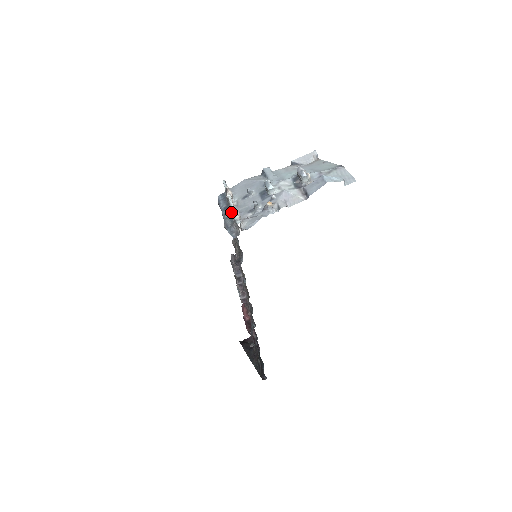
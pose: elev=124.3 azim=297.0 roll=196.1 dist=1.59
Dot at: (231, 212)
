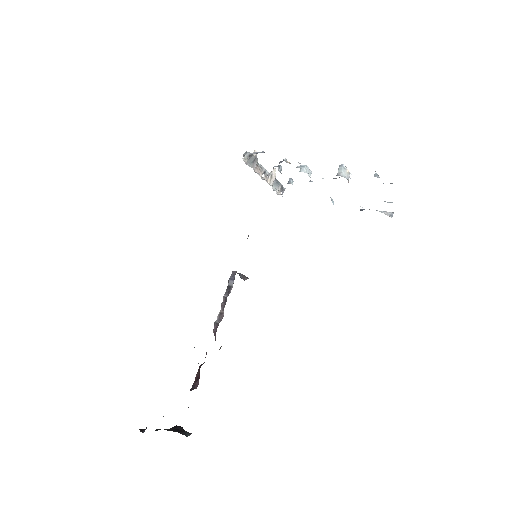
Dot at: occluded
